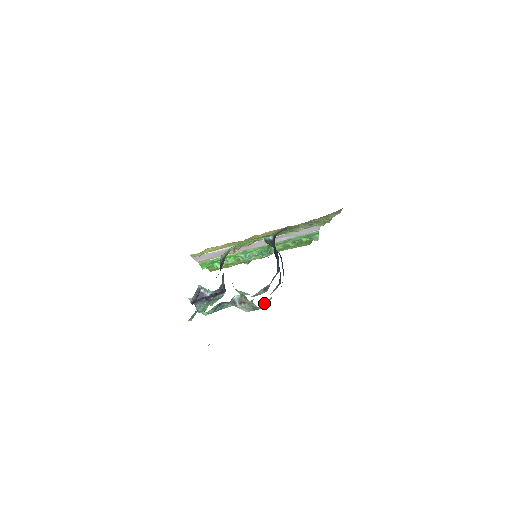
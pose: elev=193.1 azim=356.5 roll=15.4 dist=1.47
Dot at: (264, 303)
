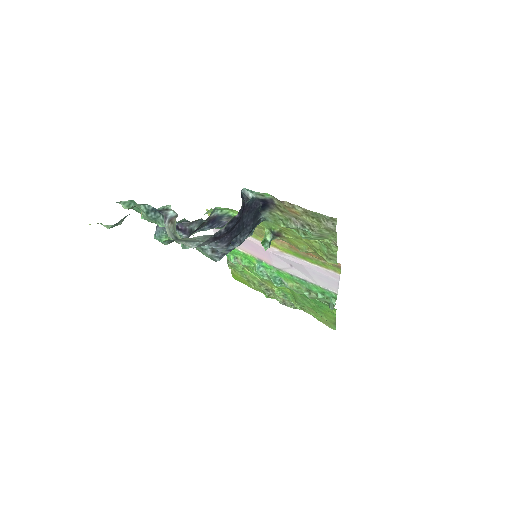
Dot at: (189, 242)
